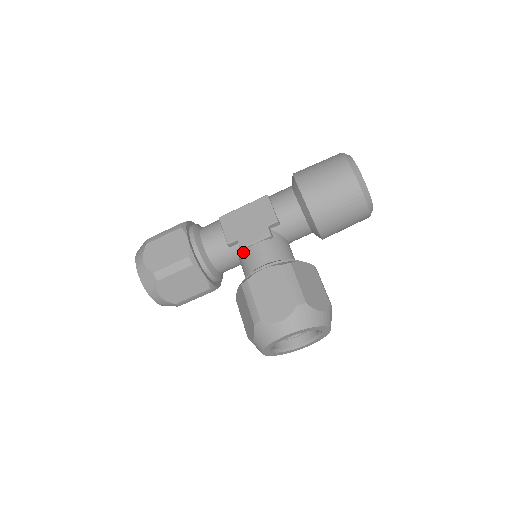
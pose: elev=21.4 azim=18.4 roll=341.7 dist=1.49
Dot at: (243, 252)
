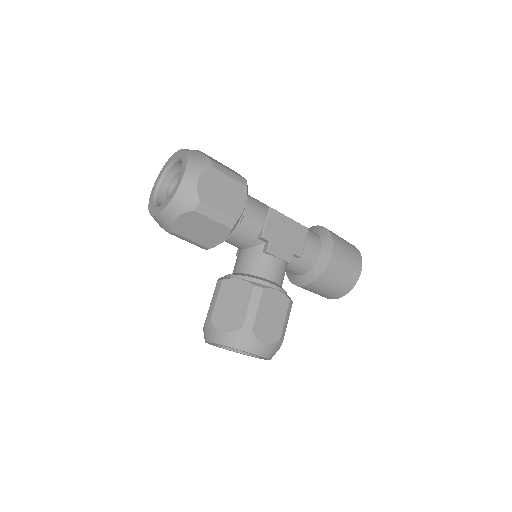
Dot at: (263, 253)
